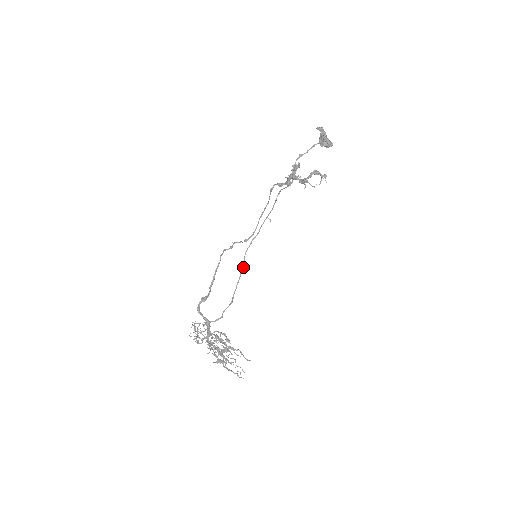
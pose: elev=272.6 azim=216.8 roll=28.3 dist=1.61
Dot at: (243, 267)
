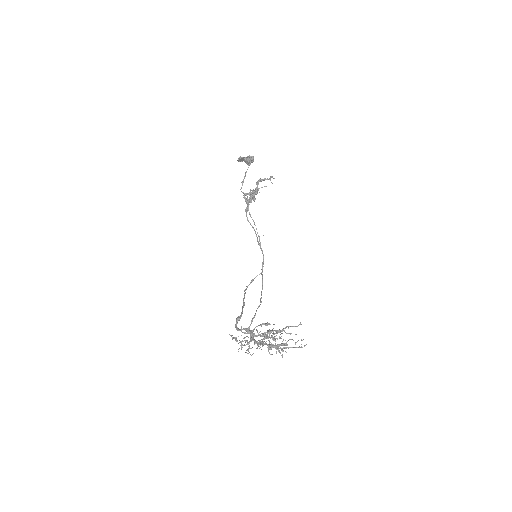
Dot at: (262, 279)
